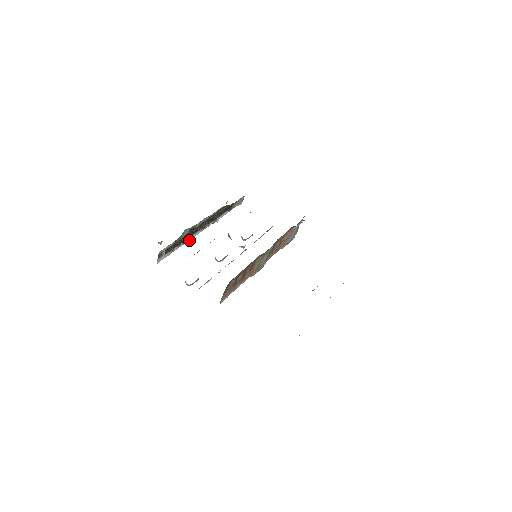
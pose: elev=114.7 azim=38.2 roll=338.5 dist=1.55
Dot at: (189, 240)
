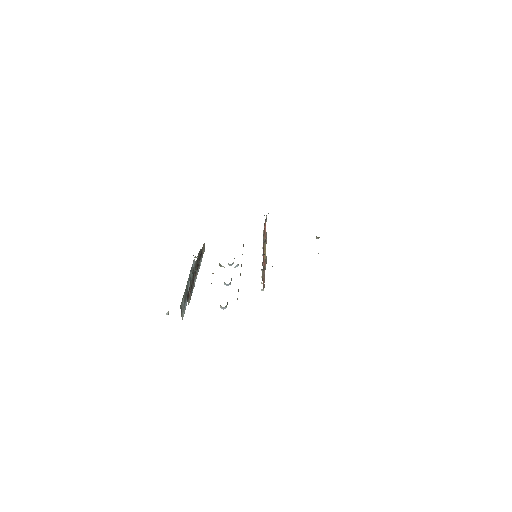
Dot at: occluded
